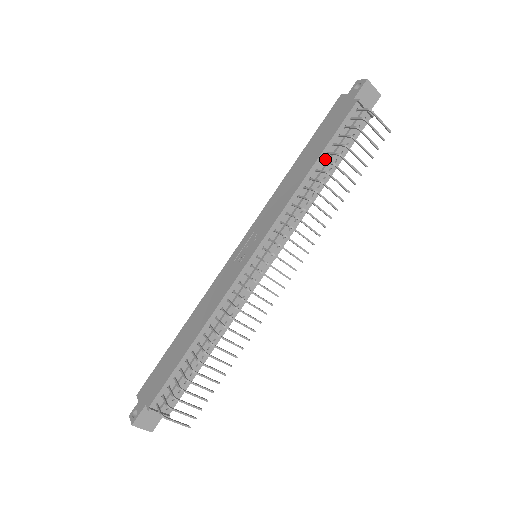
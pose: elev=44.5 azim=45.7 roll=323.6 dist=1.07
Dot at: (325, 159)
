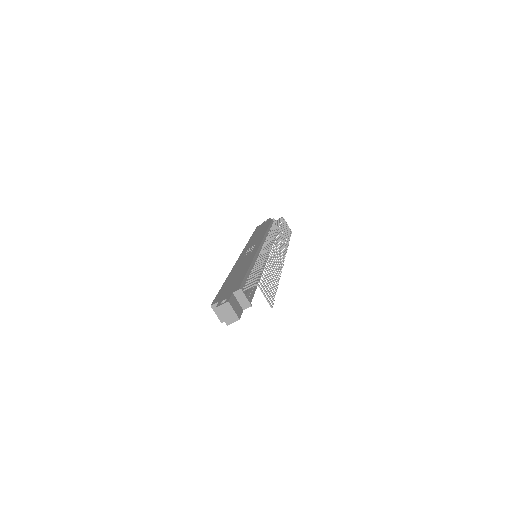
Dot at: occluded
